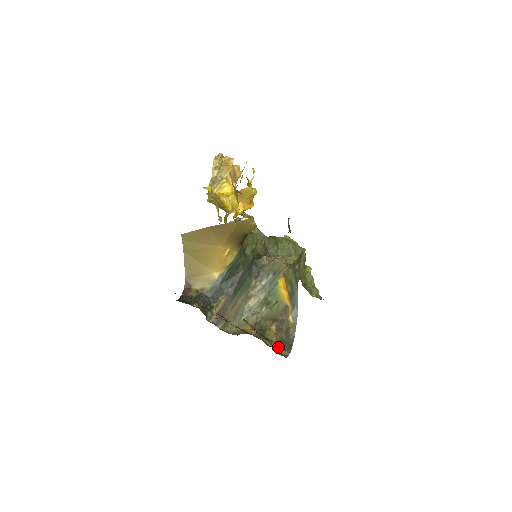
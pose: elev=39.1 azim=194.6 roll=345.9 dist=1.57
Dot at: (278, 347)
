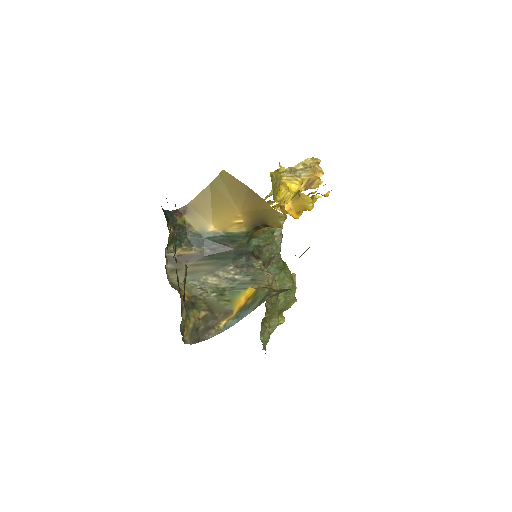
Dot at: (188, 328)
